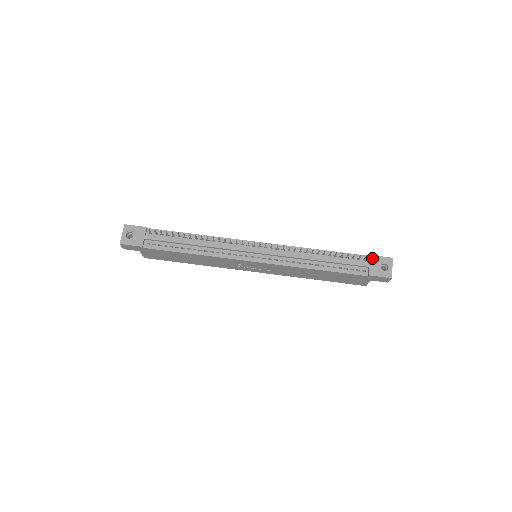
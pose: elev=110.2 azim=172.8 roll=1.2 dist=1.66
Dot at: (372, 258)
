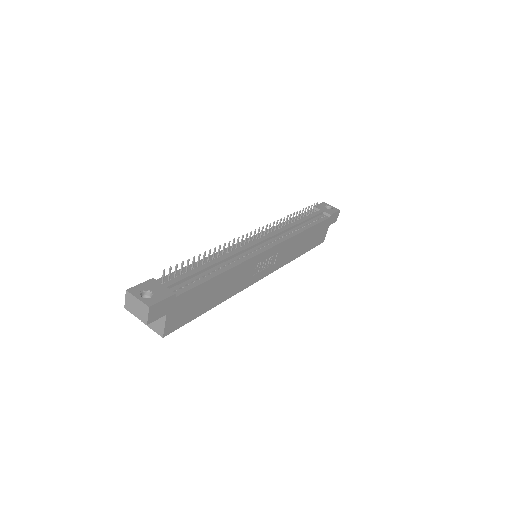
Dot at: (317, 207)
